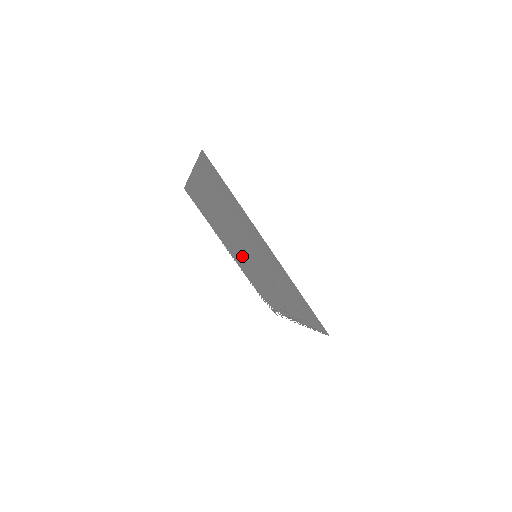
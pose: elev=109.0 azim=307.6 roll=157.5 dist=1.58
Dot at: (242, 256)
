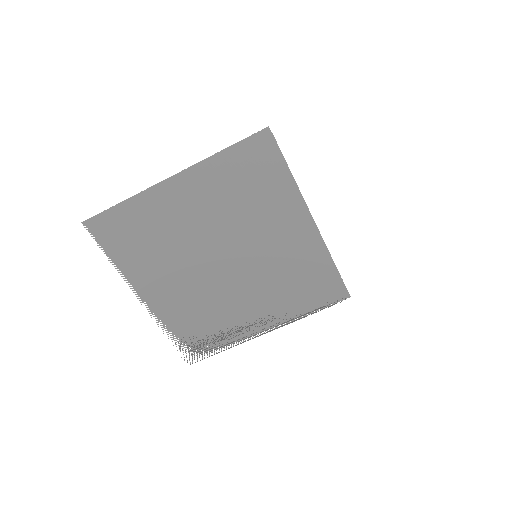
Dot at: (198, 281)
